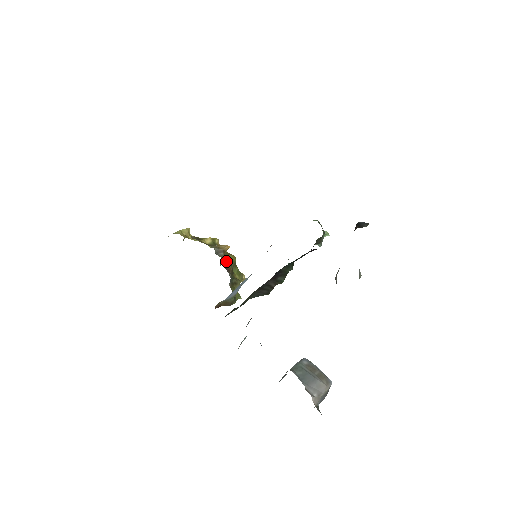
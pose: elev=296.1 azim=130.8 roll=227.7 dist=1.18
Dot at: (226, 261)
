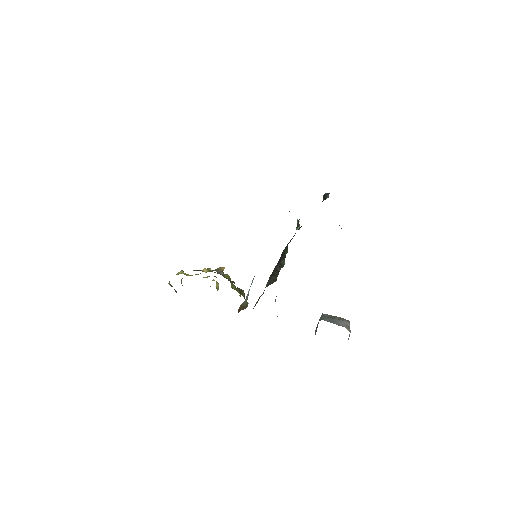
Dot at: occluded
